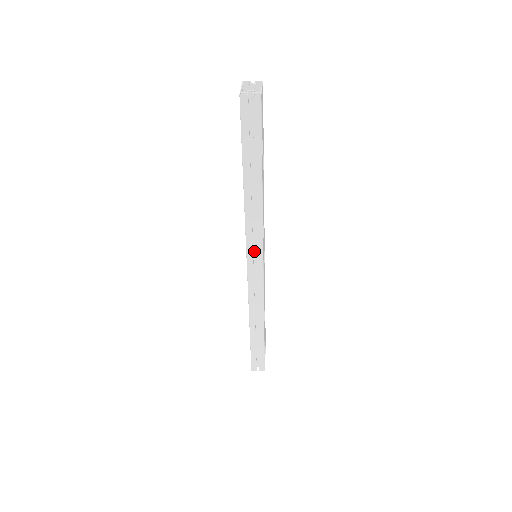
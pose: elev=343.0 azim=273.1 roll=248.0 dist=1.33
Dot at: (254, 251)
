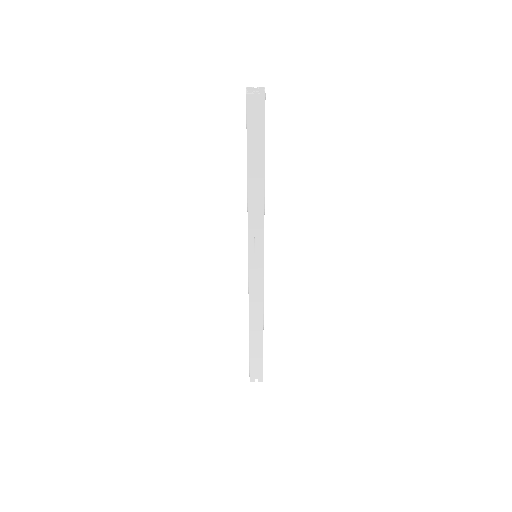
Dot at: (255, 249)
